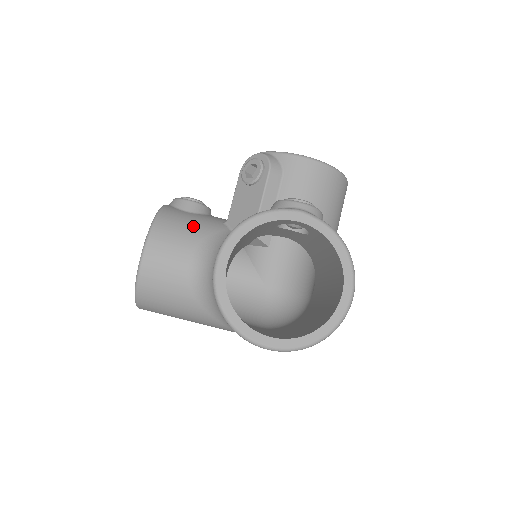
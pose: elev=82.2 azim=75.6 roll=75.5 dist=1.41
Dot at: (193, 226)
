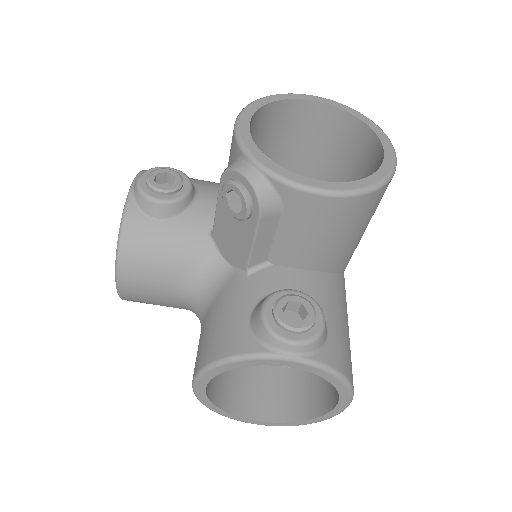
Dot at: (168, 254)
